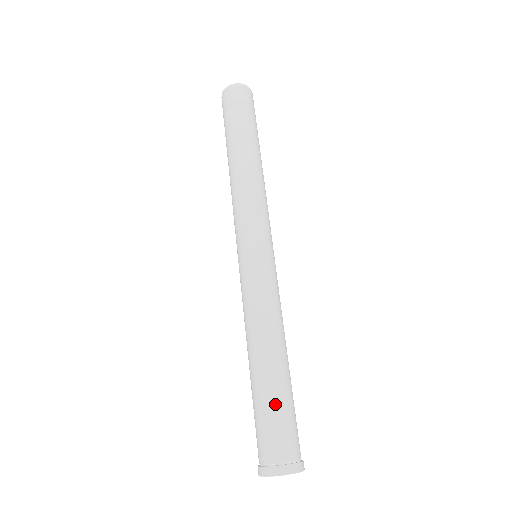
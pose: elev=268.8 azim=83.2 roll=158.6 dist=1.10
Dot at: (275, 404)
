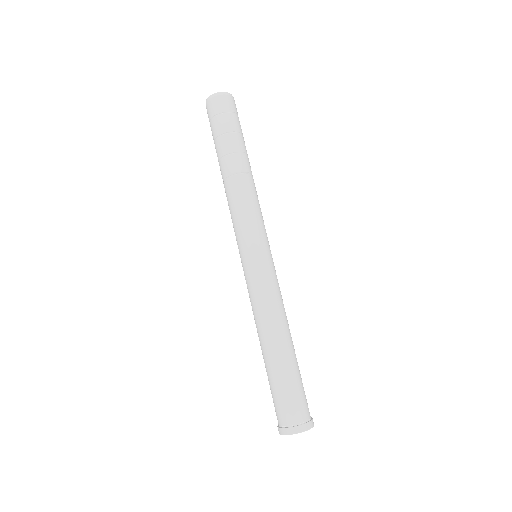
Dot at: (285, 381)
